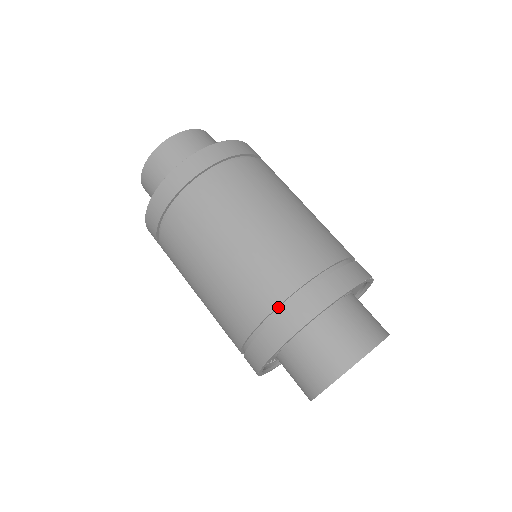
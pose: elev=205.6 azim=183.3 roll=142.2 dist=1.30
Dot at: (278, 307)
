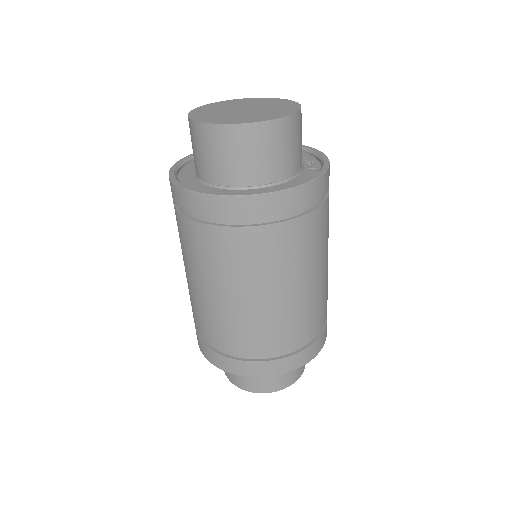
Dot at: (264, 355)
